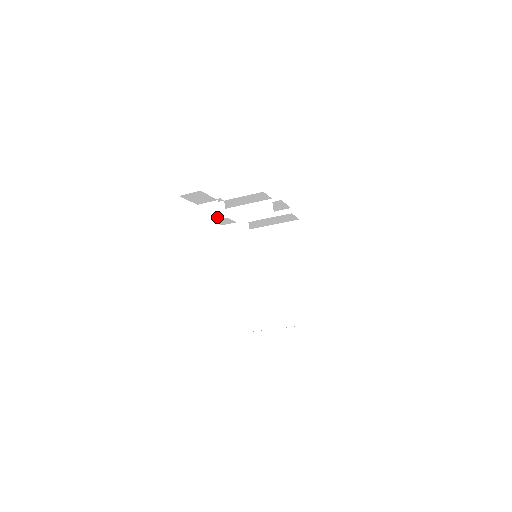
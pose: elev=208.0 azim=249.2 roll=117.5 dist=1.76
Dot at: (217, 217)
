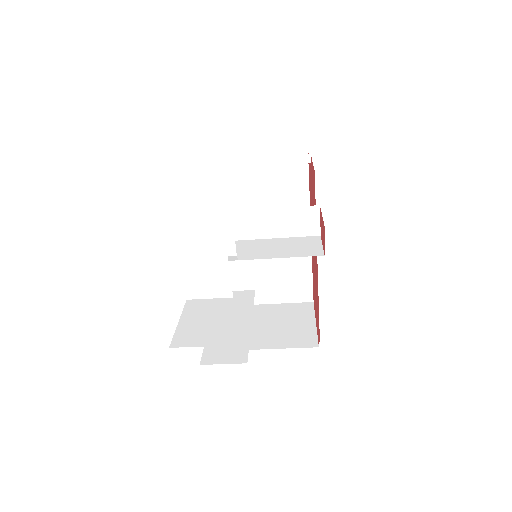
Dot at: (225, 277)
